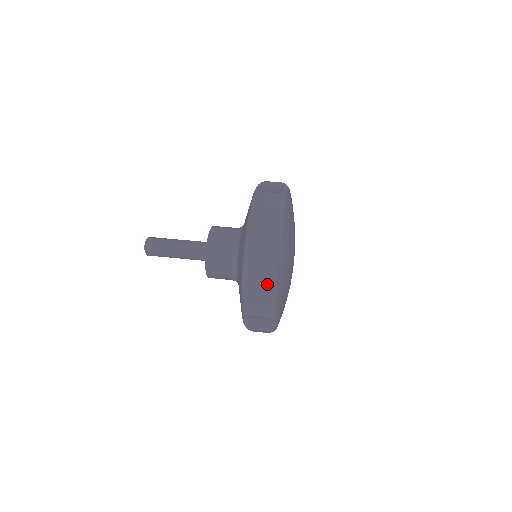
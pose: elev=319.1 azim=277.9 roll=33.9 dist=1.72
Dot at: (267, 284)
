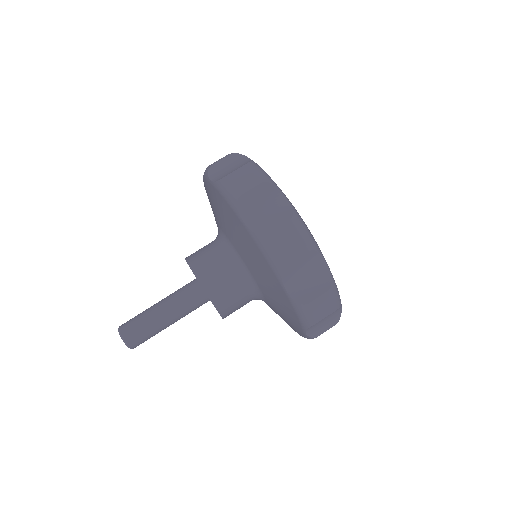
Dot at: (316, 274)
